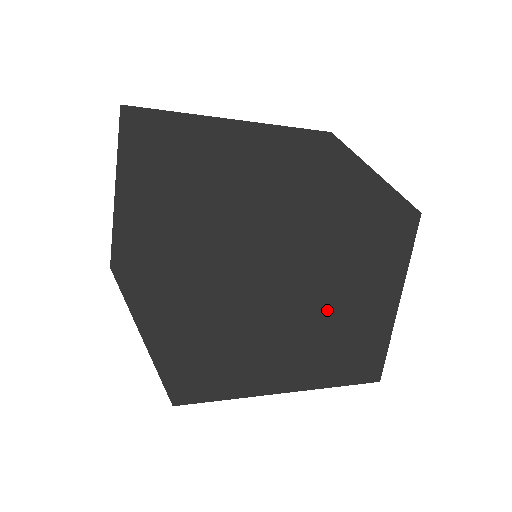
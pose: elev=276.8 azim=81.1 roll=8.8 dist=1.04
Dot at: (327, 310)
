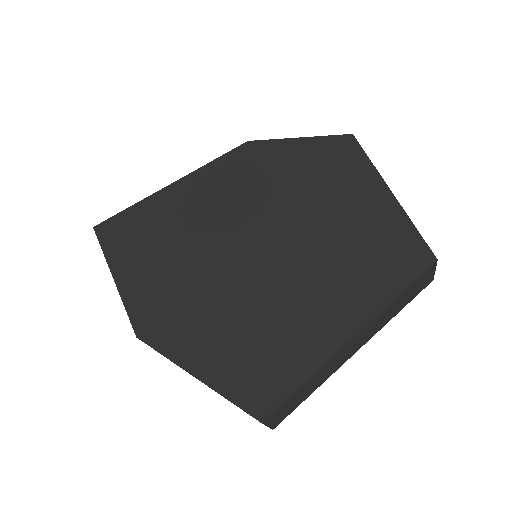
Dot at: (338, 241)
